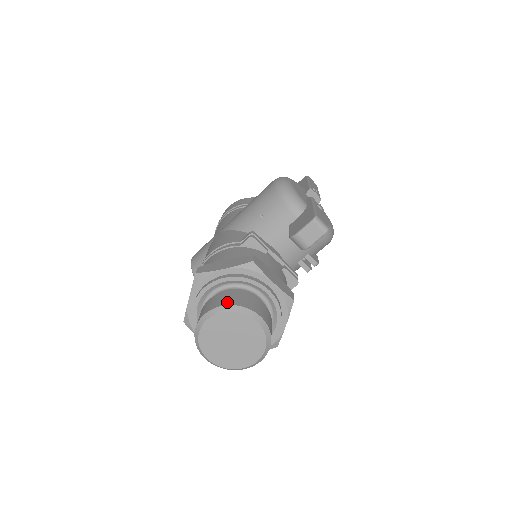
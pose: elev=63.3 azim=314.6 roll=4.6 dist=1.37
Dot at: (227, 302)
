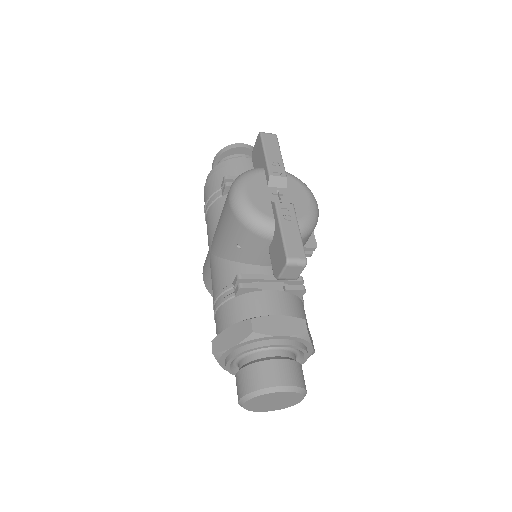
Dot at: (251, 387)
